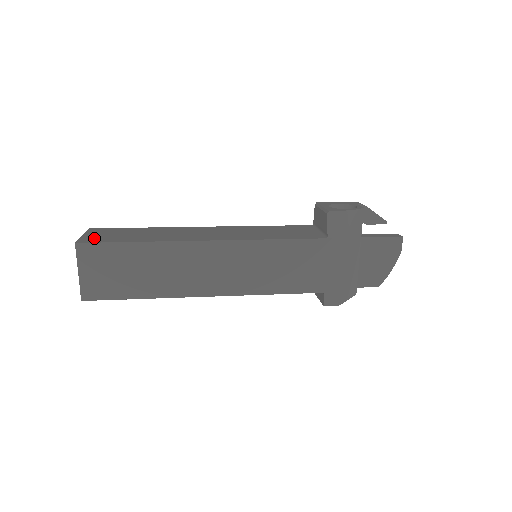
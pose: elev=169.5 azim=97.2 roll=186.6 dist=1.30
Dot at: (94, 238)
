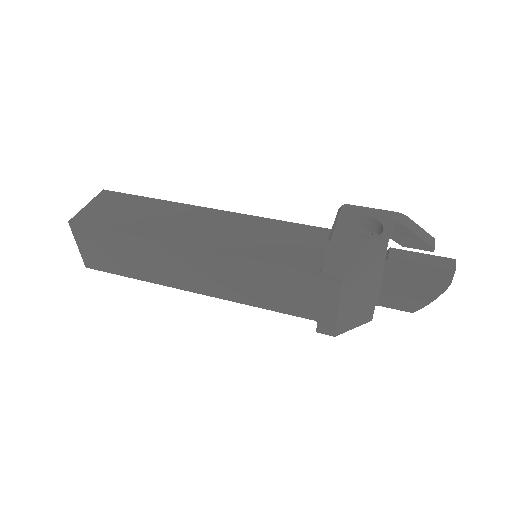
Dot at: (90, 214)
